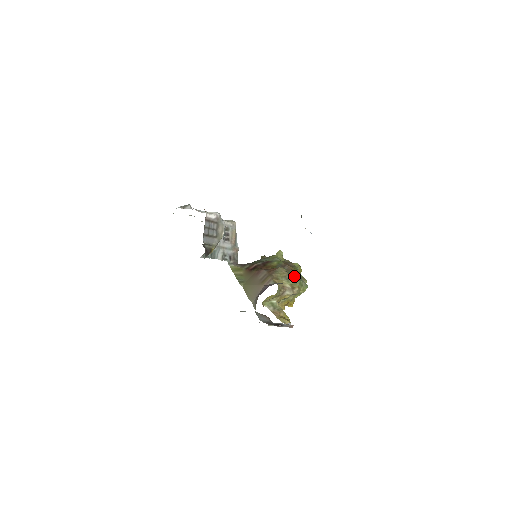
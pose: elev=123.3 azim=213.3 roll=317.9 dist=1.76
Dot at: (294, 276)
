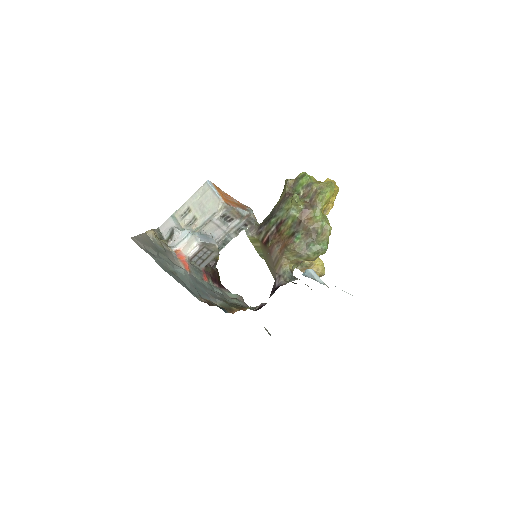
Dot at: (308, 245)
